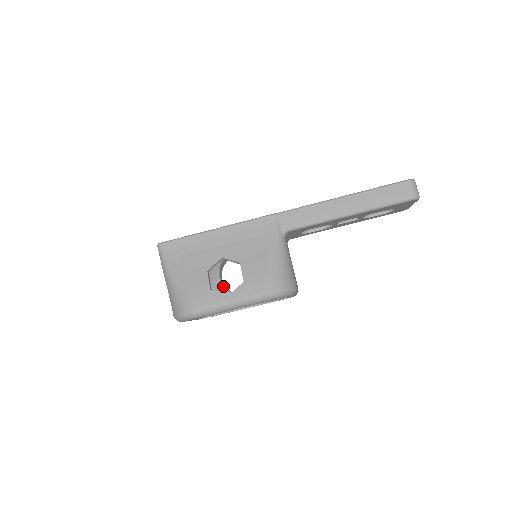
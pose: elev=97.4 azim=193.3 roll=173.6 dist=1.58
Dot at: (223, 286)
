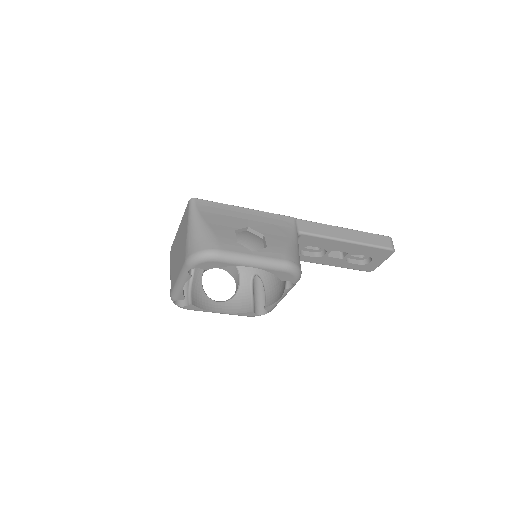
Dot at: (202, 285)
